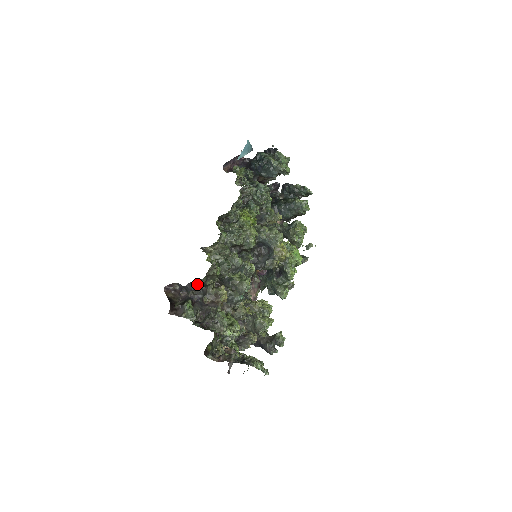
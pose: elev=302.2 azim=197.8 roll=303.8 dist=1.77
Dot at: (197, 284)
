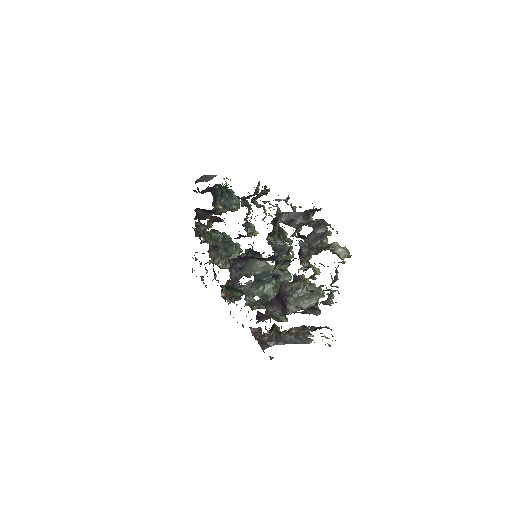
Dot at: (310, 214)
